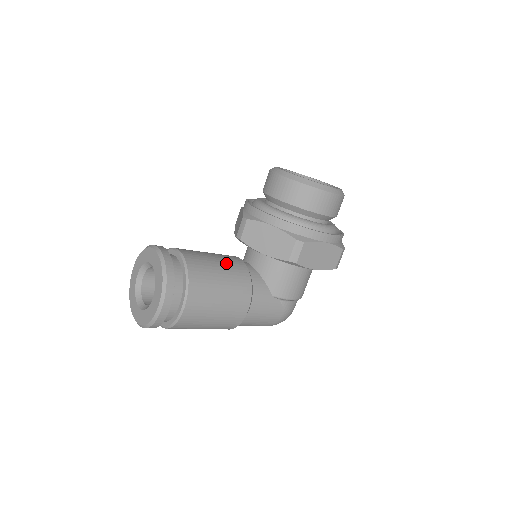
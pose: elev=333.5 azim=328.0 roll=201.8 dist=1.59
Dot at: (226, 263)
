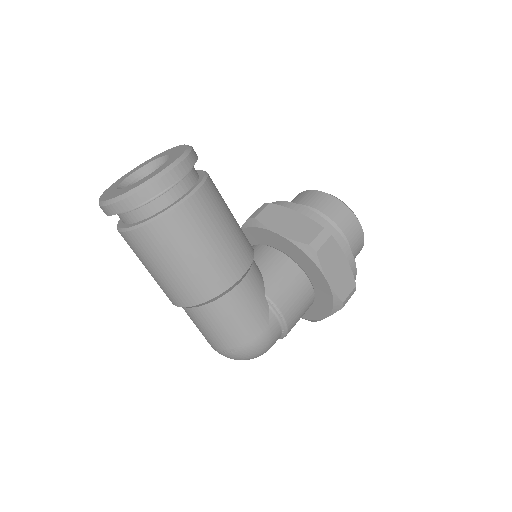
Dot at: occluded
